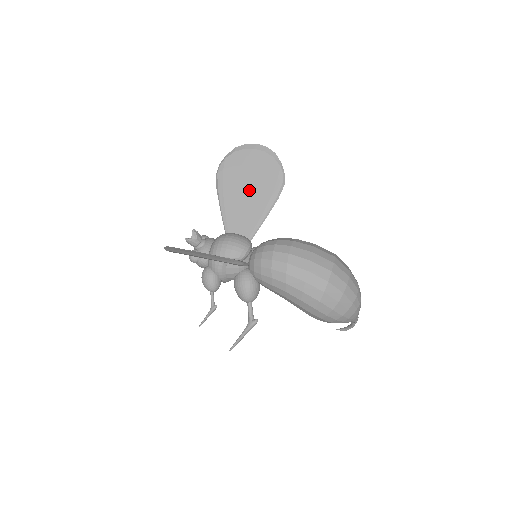
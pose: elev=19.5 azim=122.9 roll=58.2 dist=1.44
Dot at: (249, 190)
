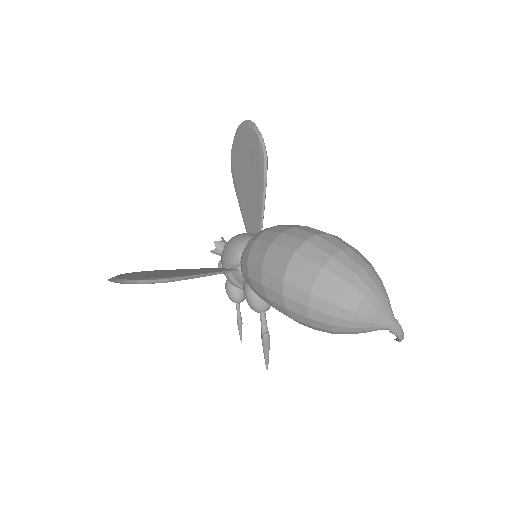
Dot at: (248, 178)
